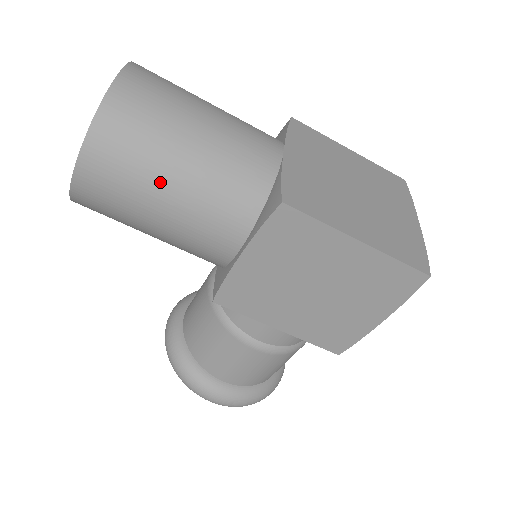
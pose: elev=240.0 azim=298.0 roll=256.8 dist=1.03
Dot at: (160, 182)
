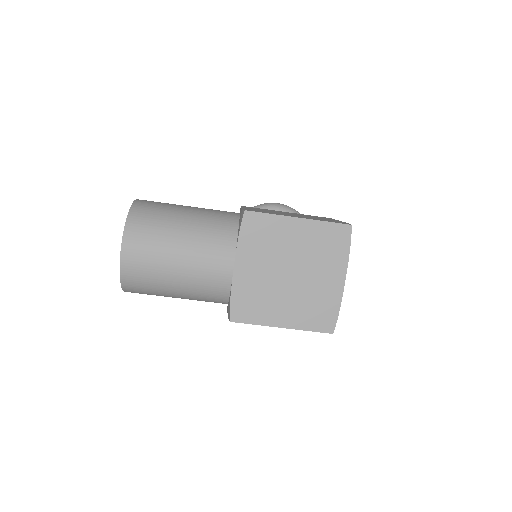
Dot at: occluded
